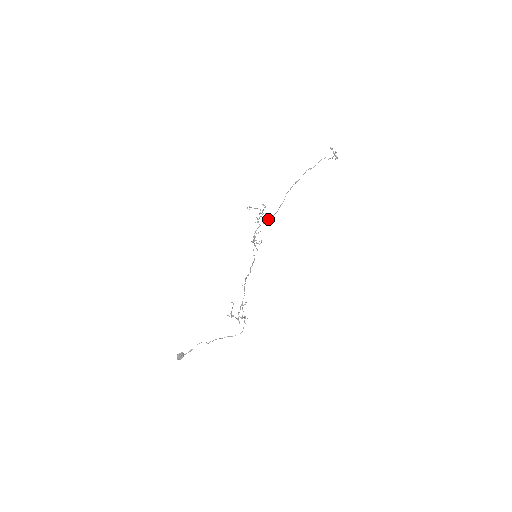
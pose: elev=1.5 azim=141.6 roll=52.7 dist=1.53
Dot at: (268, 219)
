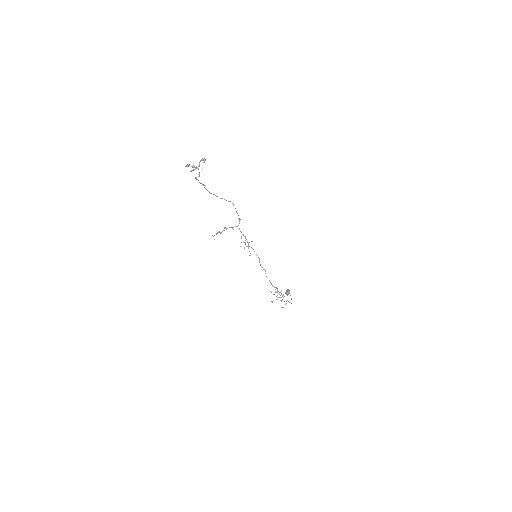
Dot at: occluded
